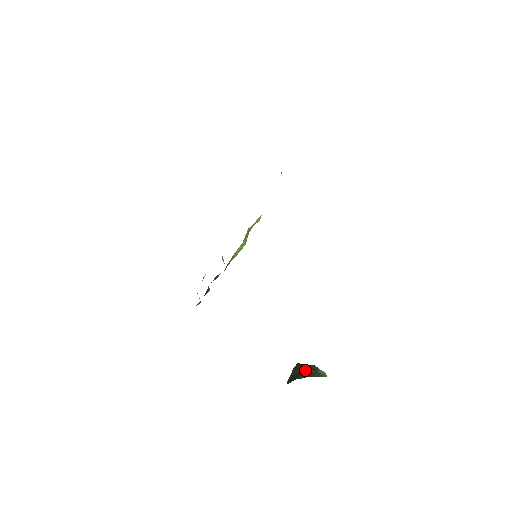
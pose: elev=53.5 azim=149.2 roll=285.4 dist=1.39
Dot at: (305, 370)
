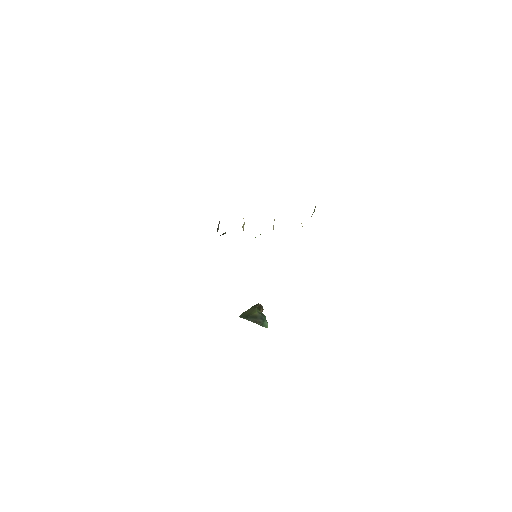
Dot at: (256, 316)
